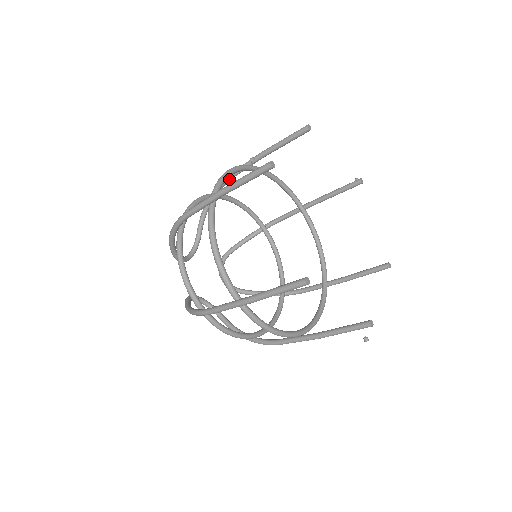
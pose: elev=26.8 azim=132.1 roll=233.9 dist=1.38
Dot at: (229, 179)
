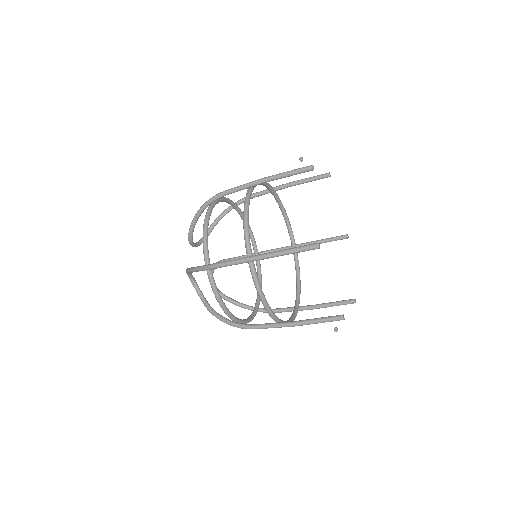
Dot at: (252, 197)
